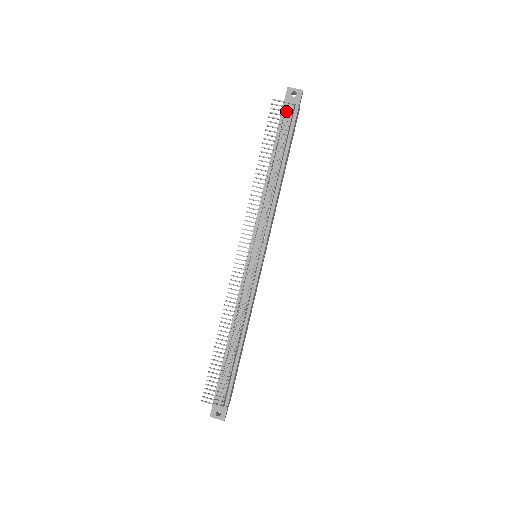
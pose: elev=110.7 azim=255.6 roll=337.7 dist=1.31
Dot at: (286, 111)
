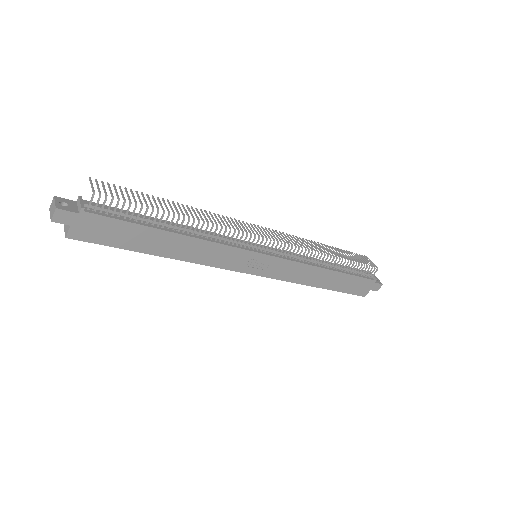
Dot at: (370, 263)
